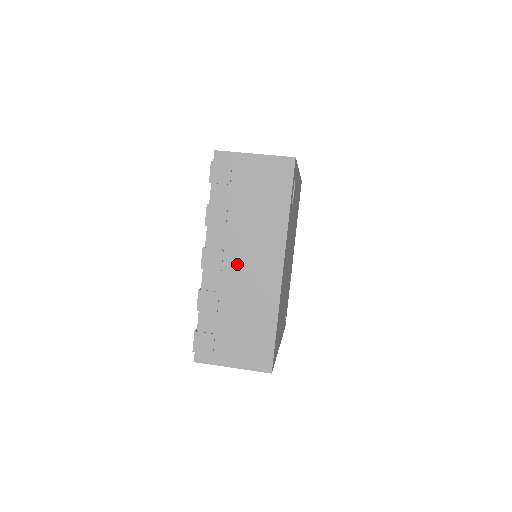
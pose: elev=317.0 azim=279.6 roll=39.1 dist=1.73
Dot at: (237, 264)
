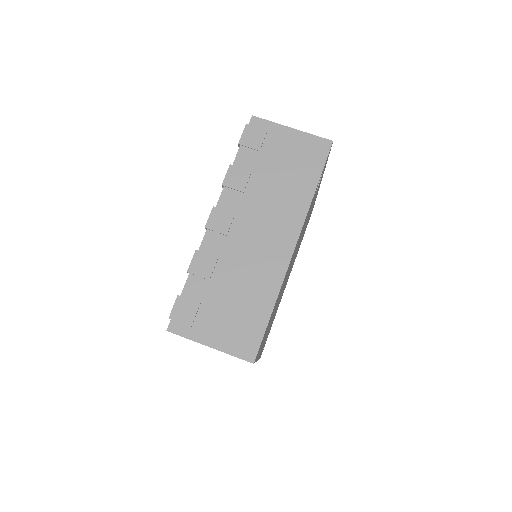
Dot at: (246, 232)
